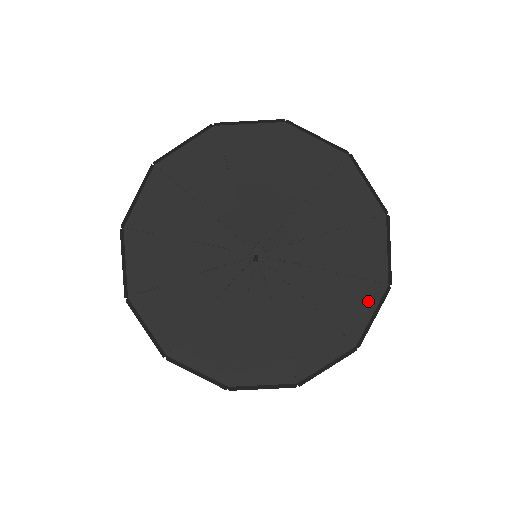
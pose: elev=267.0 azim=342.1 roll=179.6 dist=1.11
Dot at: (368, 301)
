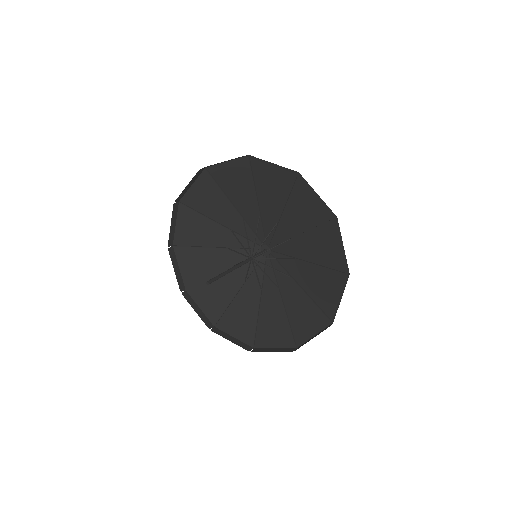
Dot at: (335, 237)
